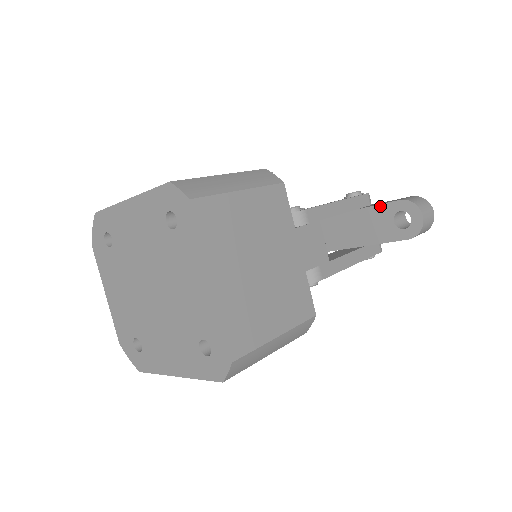
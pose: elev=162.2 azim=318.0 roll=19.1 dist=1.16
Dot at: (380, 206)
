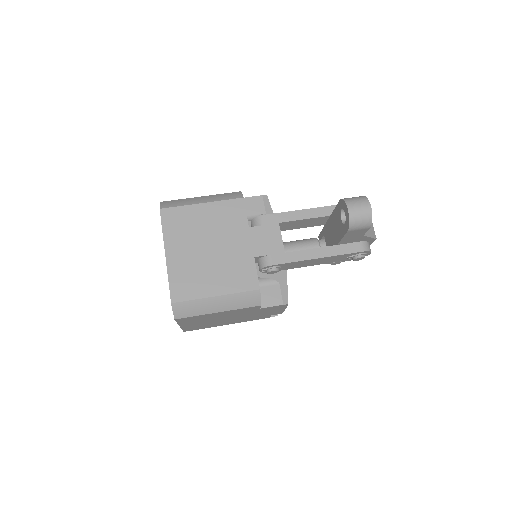
Dot at: (336, 209)
